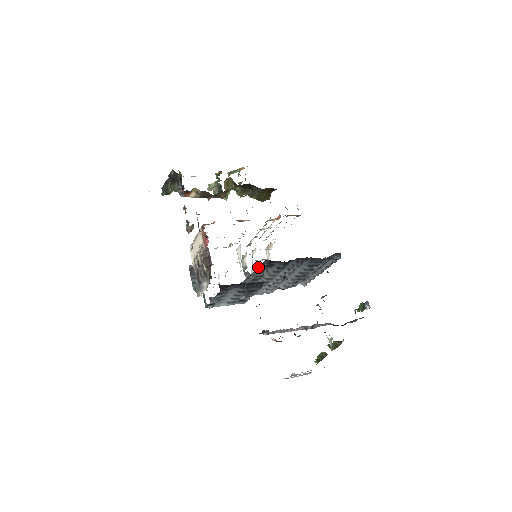
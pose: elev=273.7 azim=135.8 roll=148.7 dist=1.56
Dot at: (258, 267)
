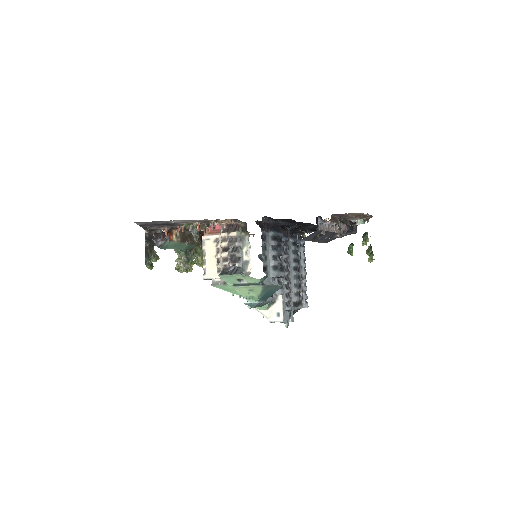
Dot at: occluded
